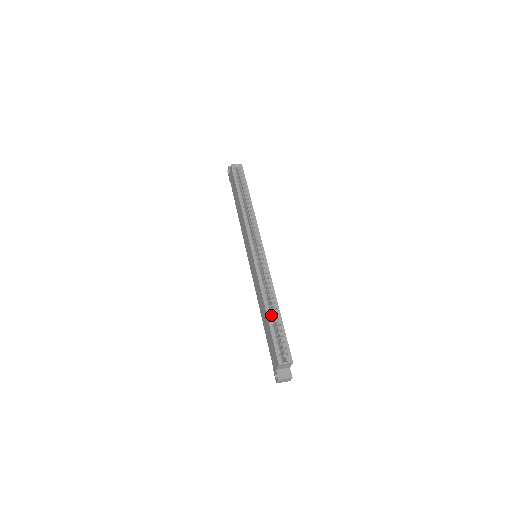
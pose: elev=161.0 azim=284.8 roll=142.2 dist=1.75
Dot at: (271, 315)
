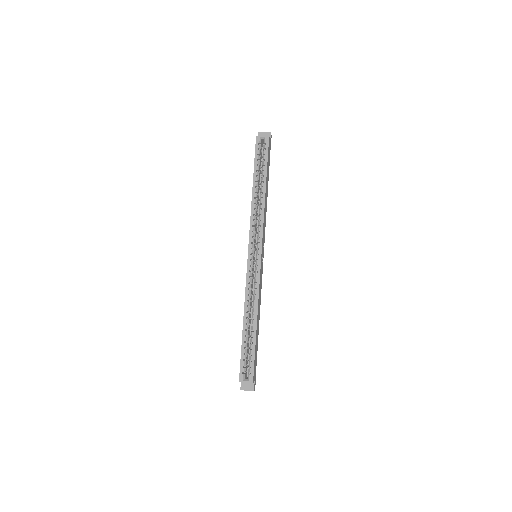
Dot at: occluded
